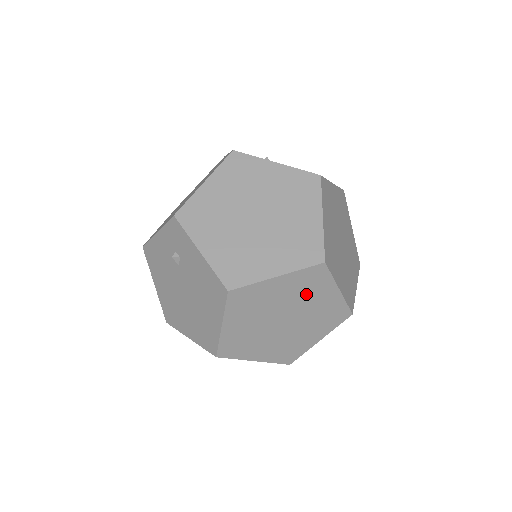
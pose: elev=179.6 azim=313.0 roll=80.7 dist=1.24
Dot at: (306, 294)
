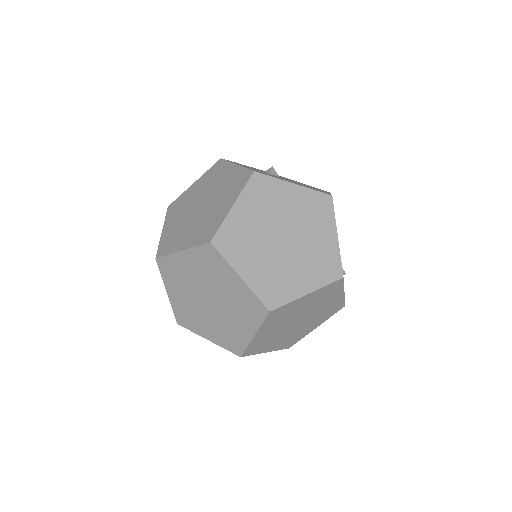
Dot at: (213, 275)
